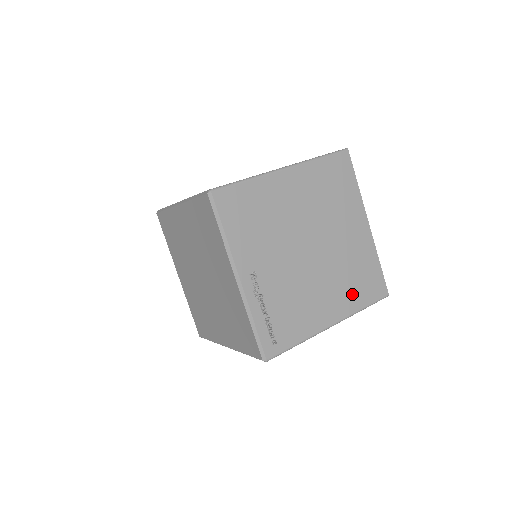
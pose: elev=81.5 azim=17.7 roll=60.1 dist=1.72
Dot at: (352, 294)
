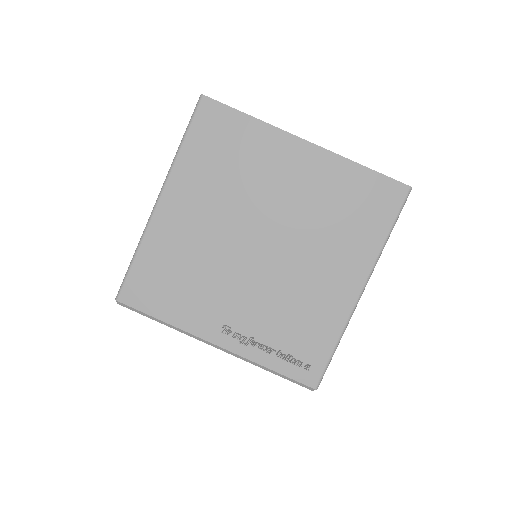
Dot at: (357, 237)
